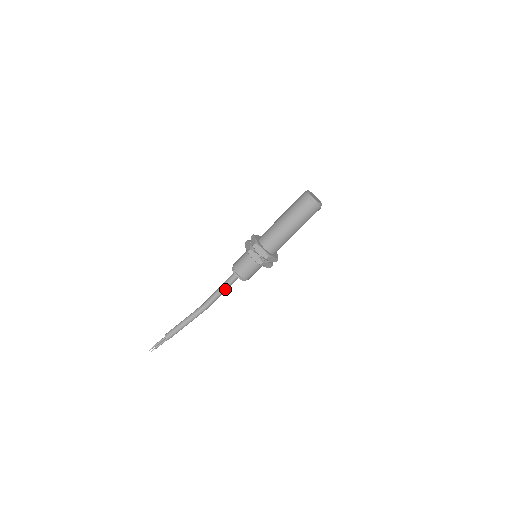
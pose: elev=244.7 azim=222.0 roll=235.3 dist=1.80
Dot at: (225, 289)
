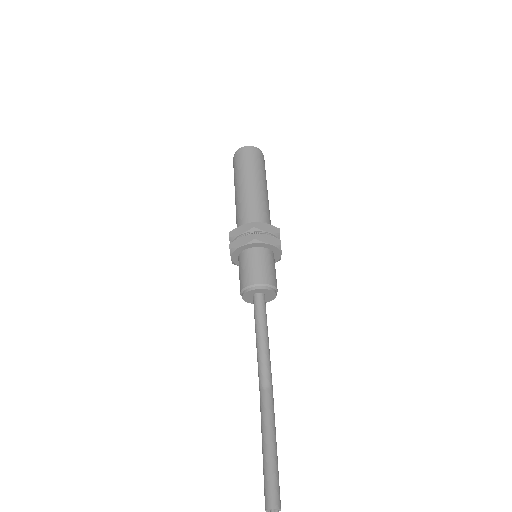
Dot at: (267, 330)
